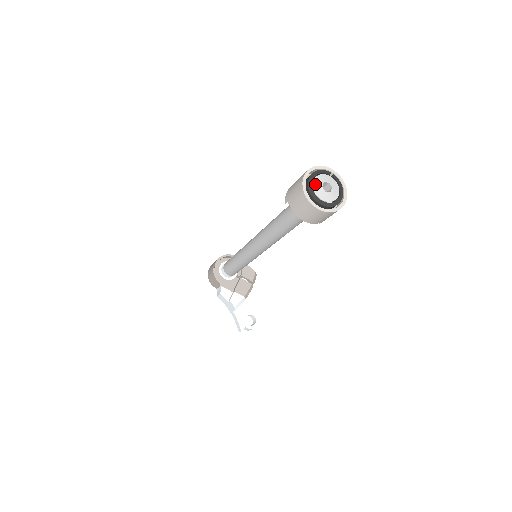
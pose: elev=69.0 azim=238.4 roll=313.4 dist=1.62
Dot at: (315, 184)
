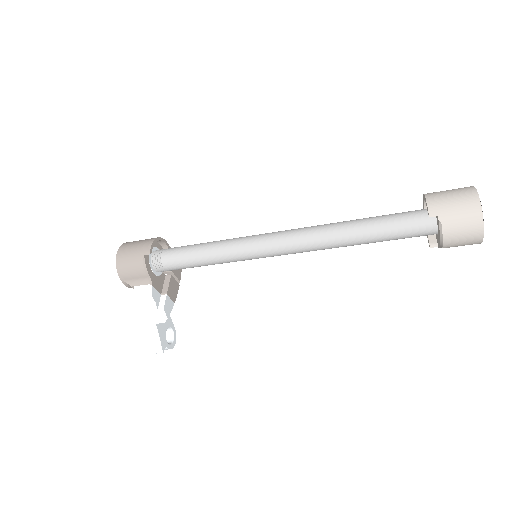
Dot at: occluded
